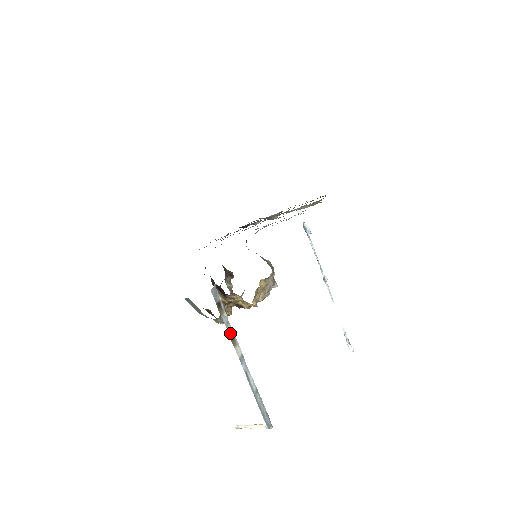
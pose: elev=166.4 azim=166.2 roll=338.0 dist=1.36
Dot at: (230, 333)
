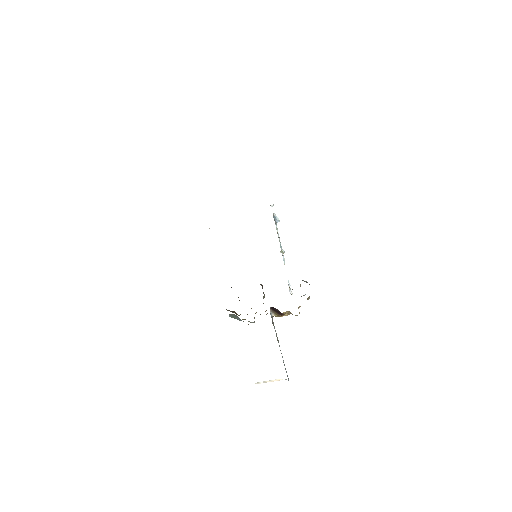
Dot at: (276, 335)
